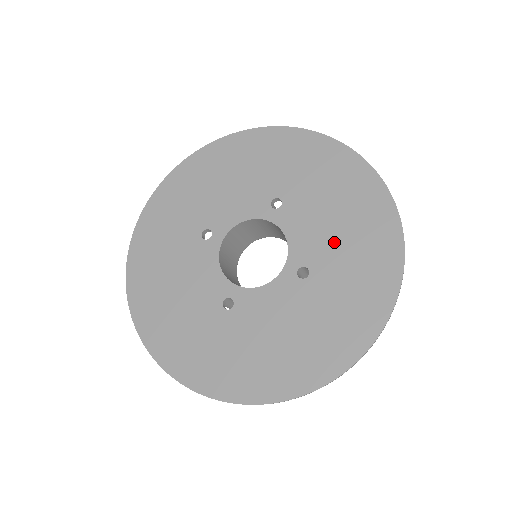
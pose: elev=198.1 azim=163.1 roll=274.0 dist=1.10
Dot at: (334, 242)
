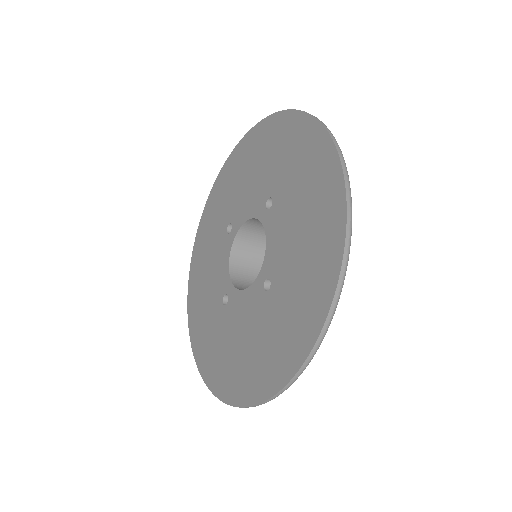
Dot at: (292, 257)
